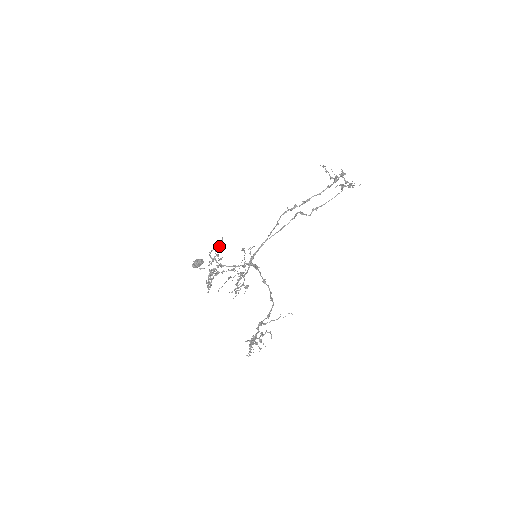
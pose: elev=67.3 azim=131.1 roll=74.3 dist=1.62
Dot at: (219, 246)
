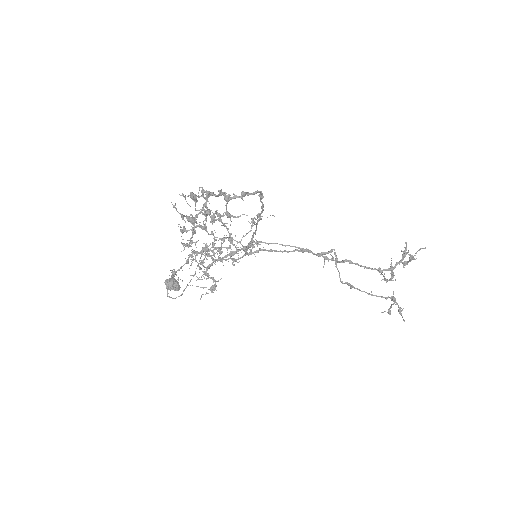
Dot at: occluded
